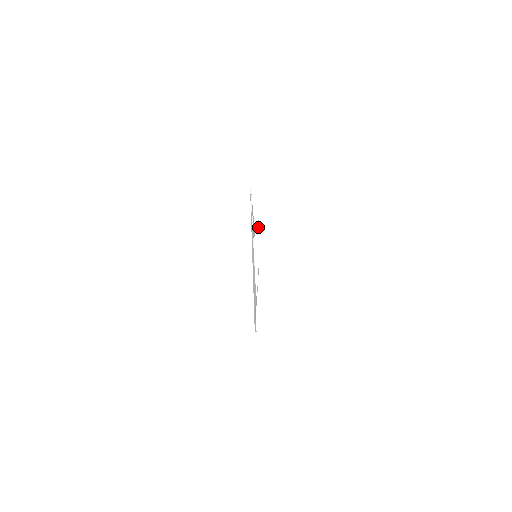
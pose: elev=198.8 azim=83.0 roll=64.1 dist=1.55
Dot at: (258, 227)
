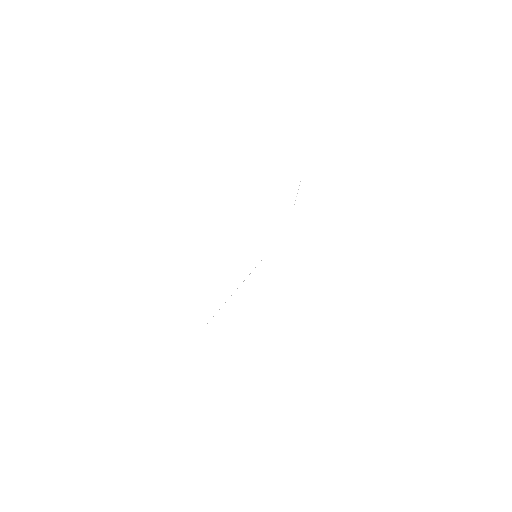
Dot at: occluded
